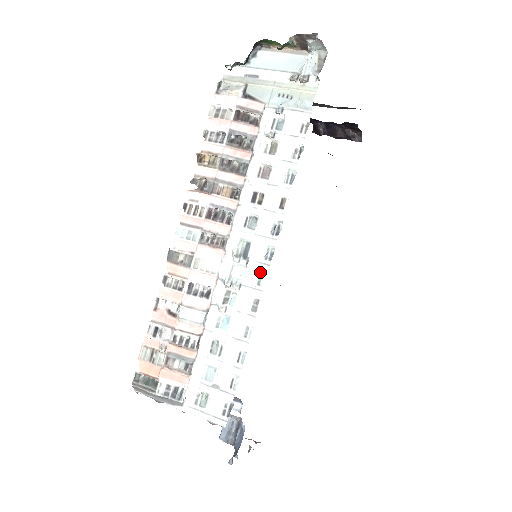
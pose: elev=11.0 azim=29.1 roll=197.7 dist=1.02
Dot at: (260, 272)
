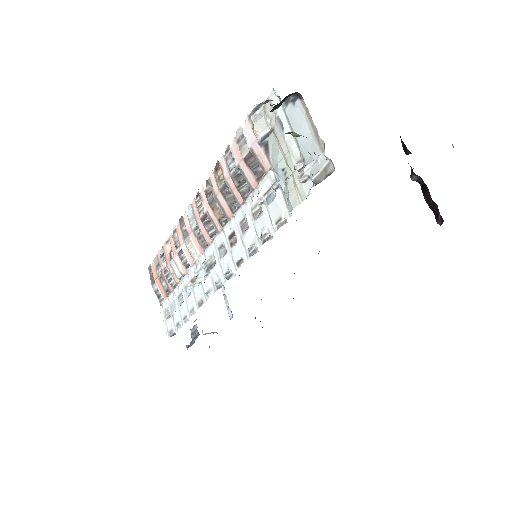
Dot at: (210, 289)
